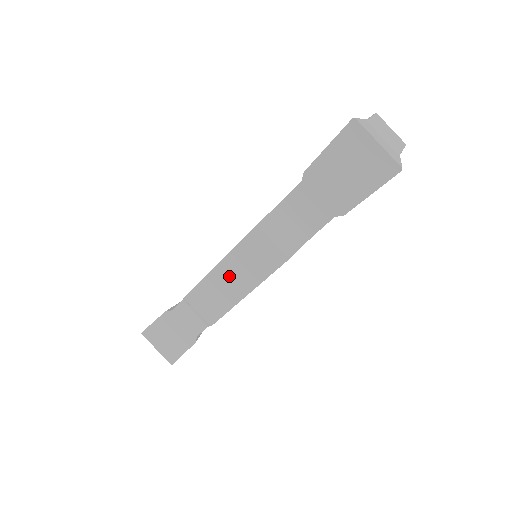
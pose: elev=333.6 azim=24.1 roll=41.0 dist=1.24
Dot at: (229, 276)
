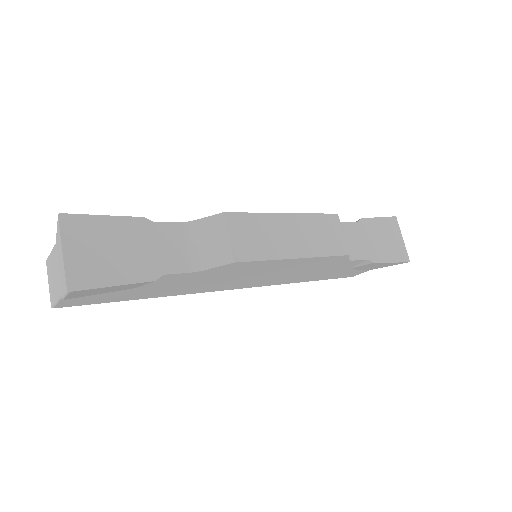
Dot at: (291, 230)
